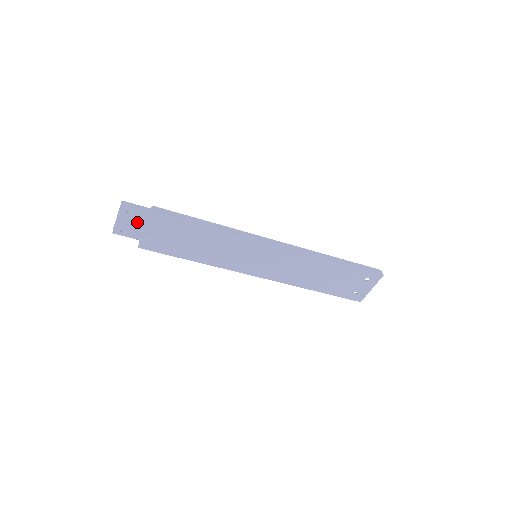
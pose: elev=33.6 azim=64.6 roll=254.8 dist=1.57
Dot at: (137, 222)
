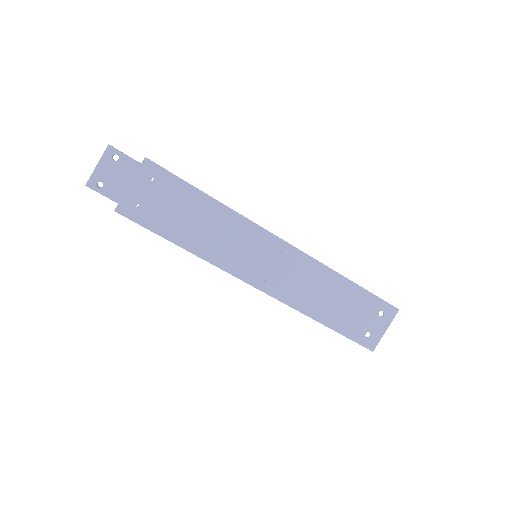
Dot at: (122, 174)
